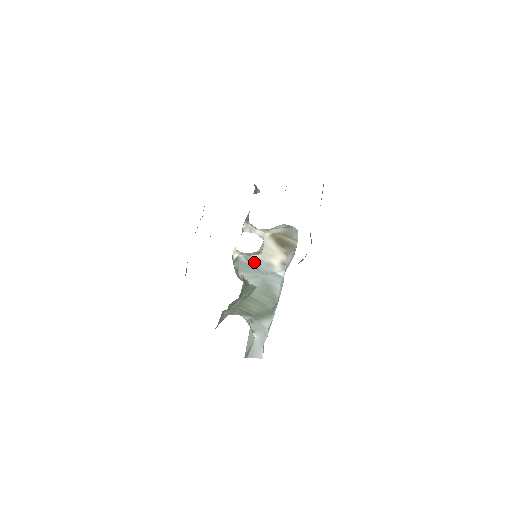
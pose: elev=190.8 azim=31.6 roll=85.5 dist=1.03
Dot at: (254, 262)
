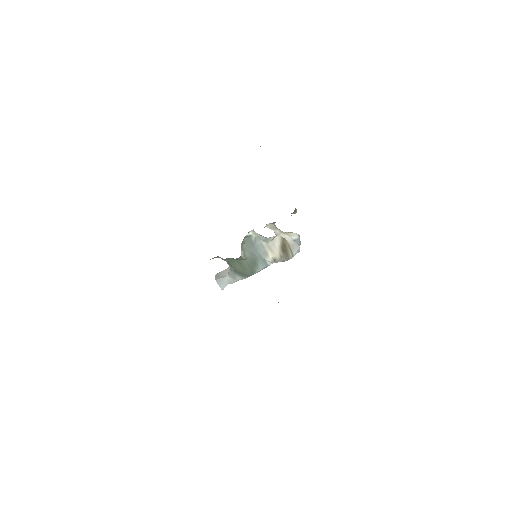
Dot at: (258, 245)
